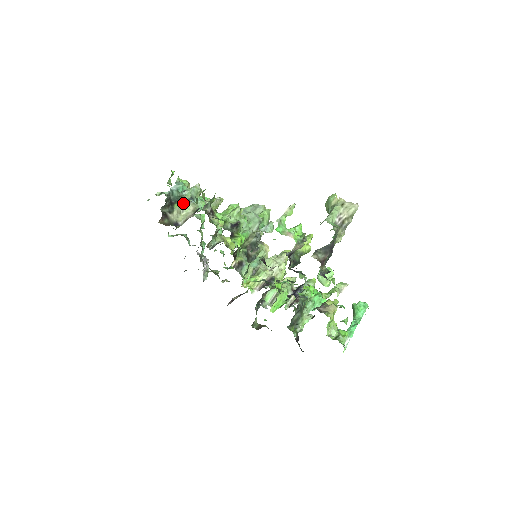
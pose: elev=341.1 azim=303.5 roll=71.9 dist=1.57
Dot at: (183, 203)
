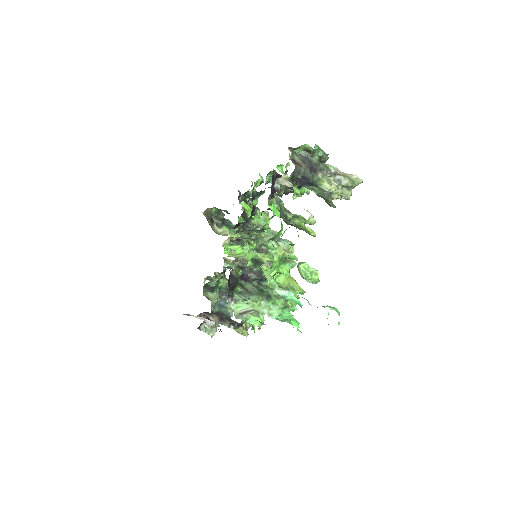
Dot at: occluded
